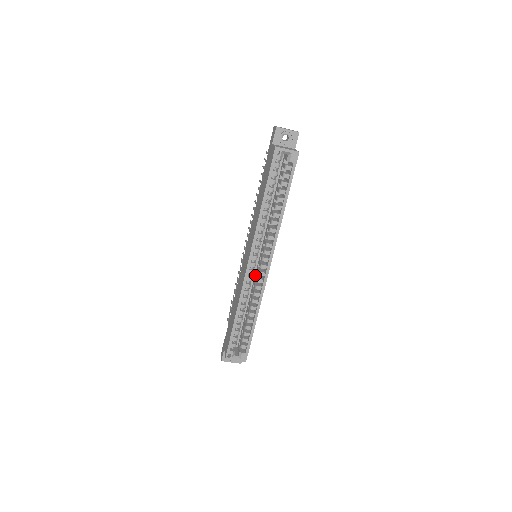
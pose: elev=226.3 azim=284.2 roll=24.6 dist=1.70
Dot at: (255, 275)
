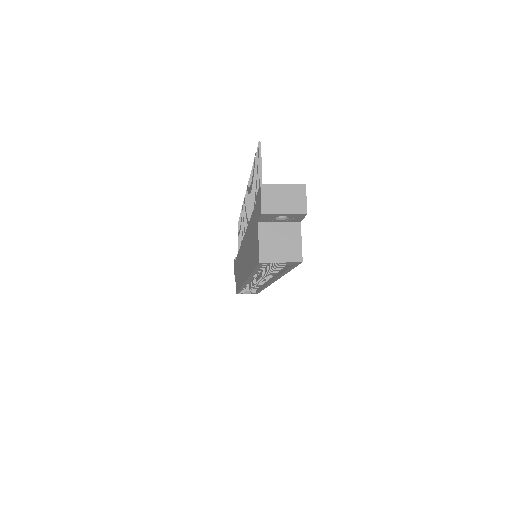
Dot at: occluded
